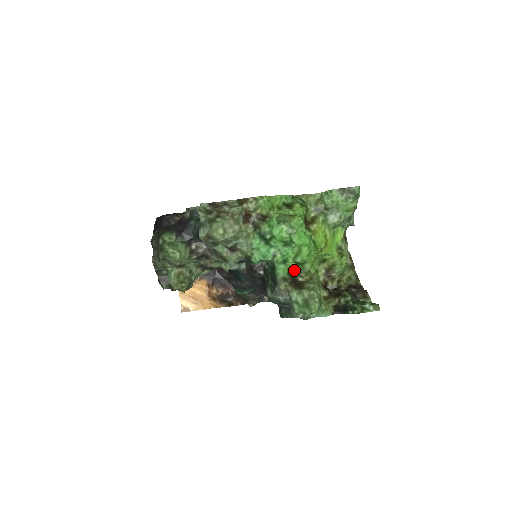
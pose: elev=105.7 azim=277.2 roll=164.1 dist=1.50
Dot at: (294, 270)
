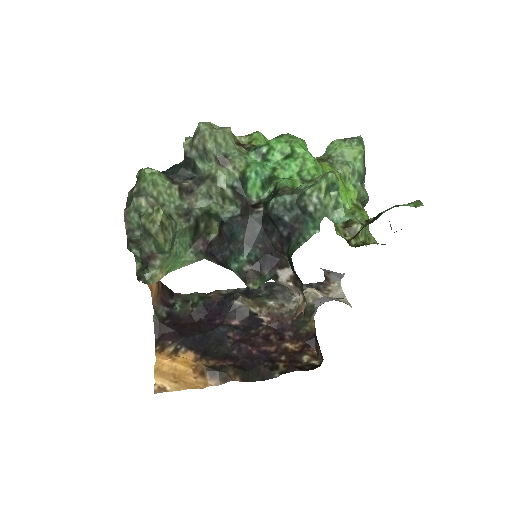
Dot at: occluded
